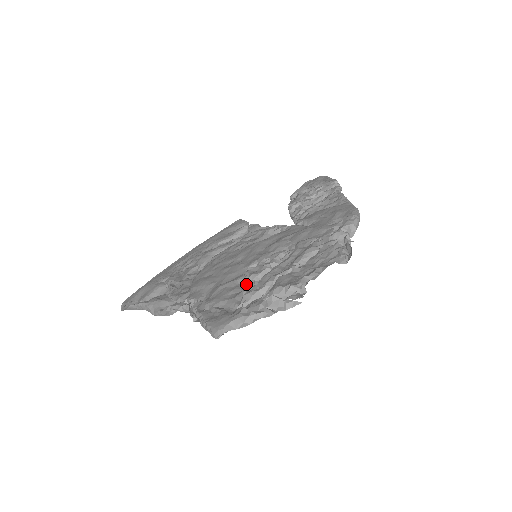
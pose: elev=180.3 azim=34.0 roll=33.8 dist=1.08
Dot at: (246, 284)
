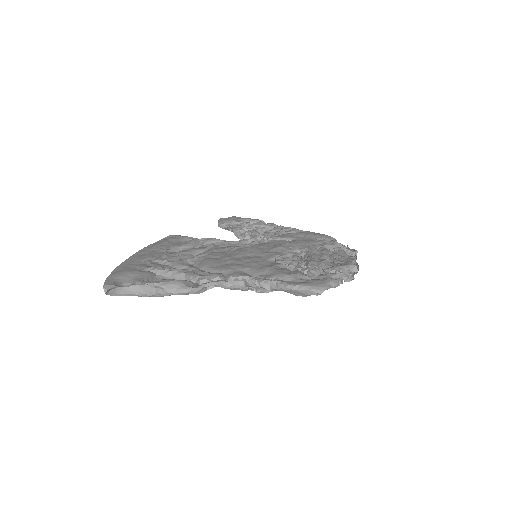
Dot at: (296, 266)
